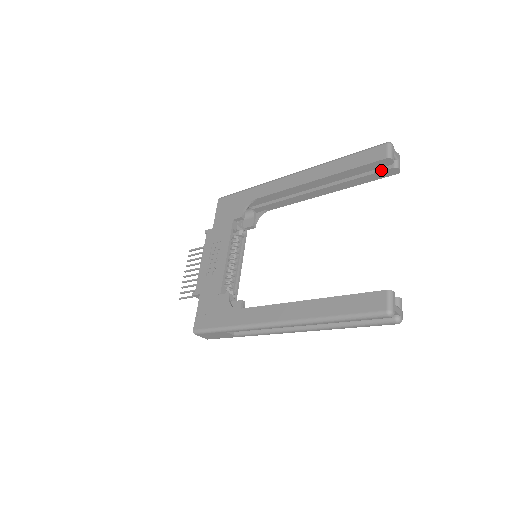
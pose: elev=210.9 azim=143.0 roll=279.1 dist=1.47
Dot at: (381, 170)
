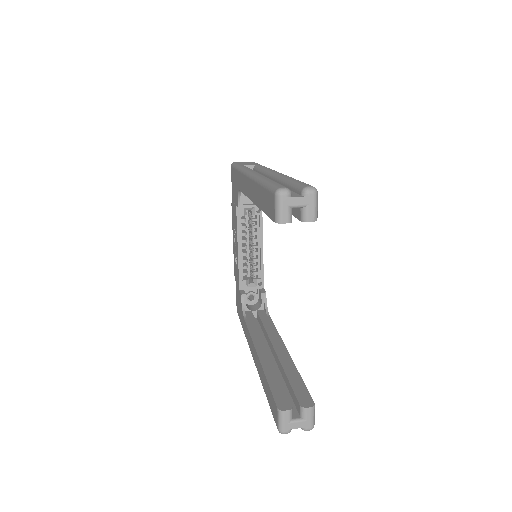
Dot at: (294, 216)
